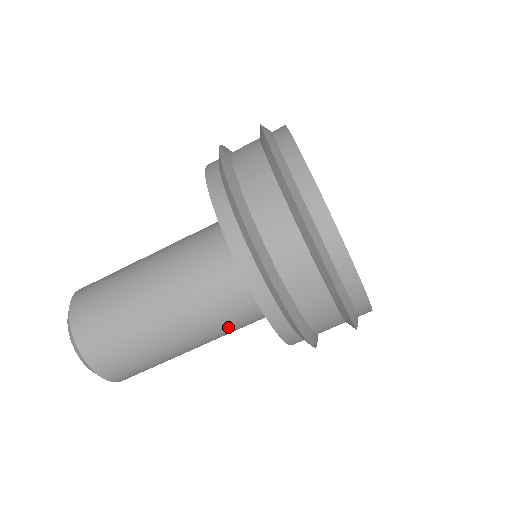
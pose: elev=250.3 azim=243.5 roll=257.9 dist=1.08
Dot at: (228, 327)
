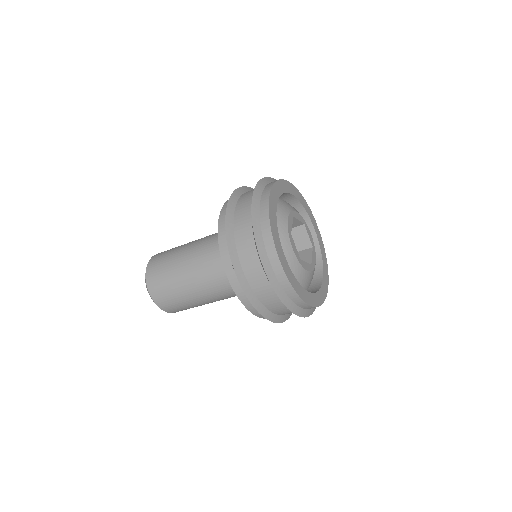
Dot at: occluded
